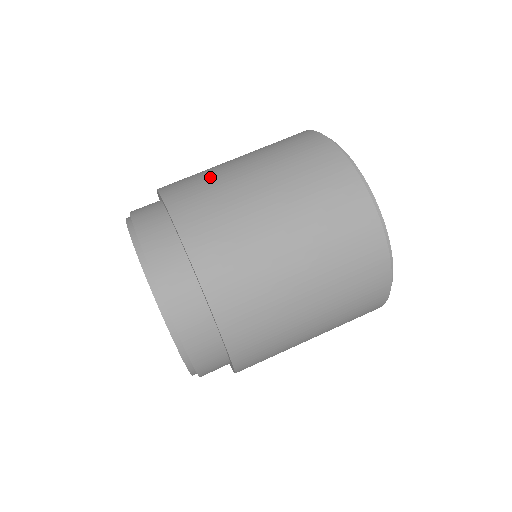
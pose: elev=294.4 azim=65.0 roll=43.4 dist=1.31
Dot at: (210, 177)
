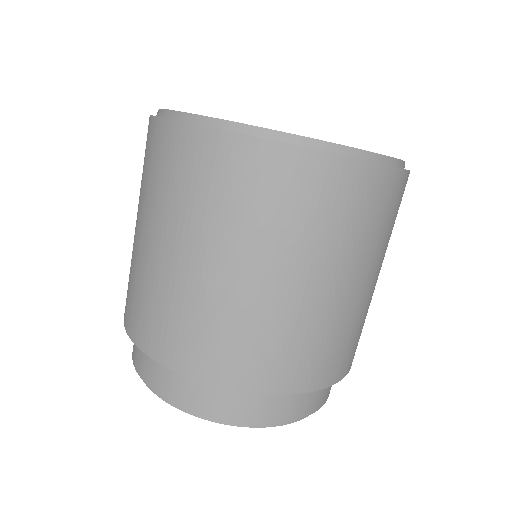
Dot at: (149, 289)
